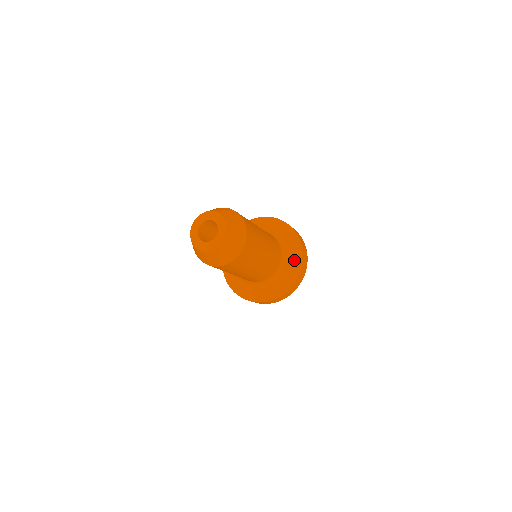
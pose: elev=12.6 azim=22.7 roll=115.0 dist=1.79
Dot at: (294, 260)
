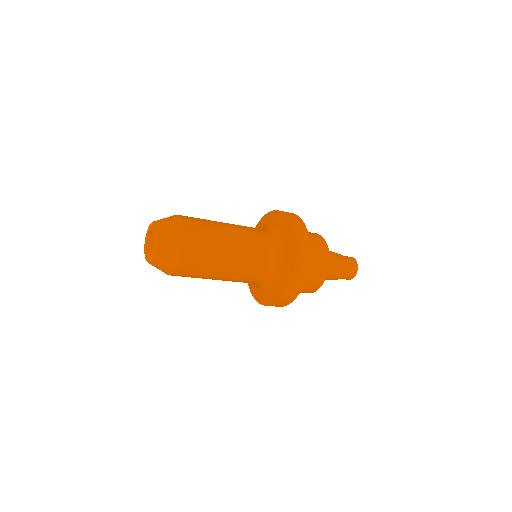
Dot at: (286, 233)
